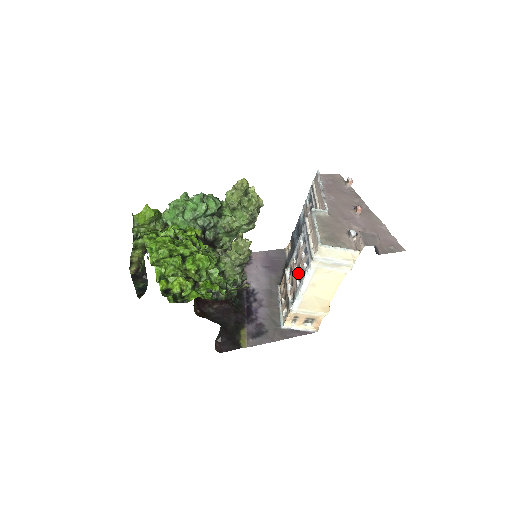
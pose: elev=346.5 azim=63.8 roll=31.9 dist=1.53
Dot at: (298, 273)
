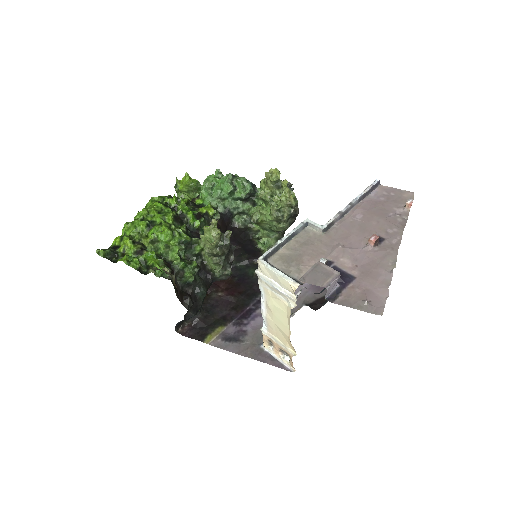
Dot at: occluded
